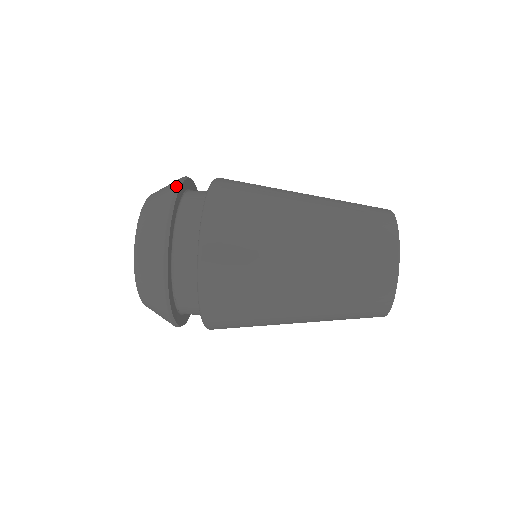
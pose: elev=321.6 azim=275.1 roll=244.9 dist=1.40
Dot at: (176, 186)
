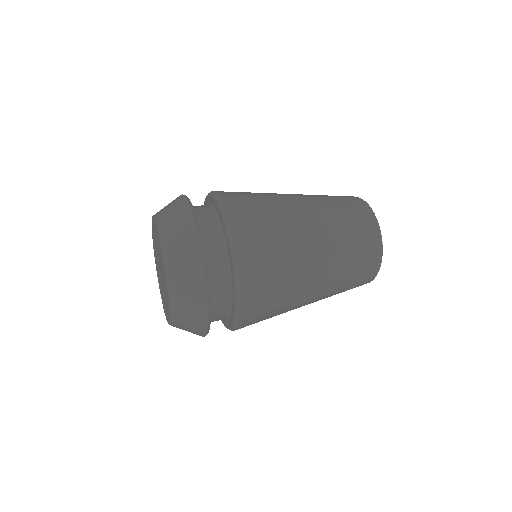
Dot at: occluded
